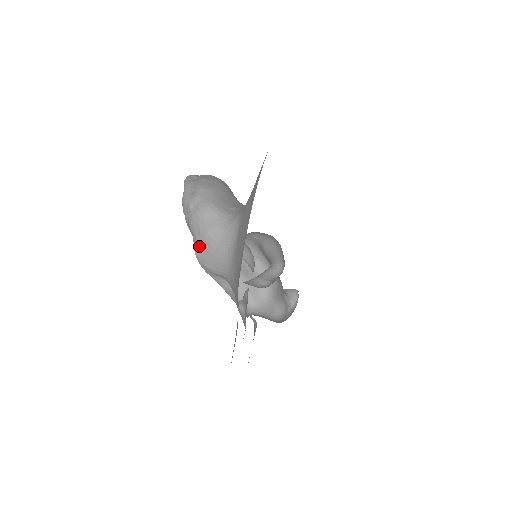
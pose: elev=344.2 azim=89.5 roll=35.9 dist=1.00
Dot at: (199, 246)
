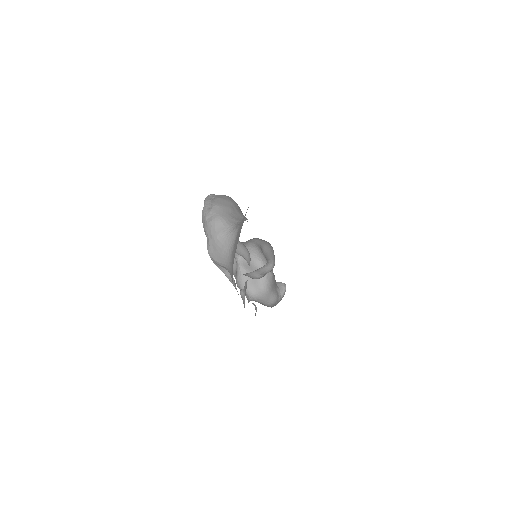
Dot at: (210, 245)
